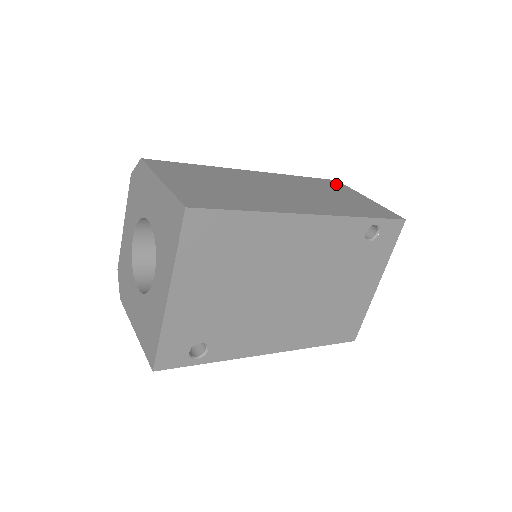
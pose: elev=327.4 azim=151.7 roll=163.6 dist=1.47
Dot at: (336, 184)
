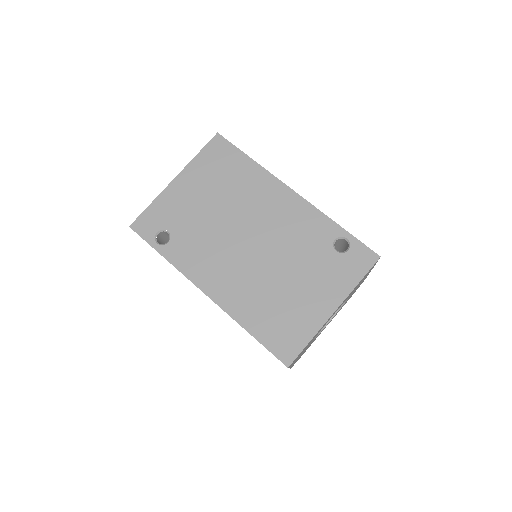
Dot at: occluded
